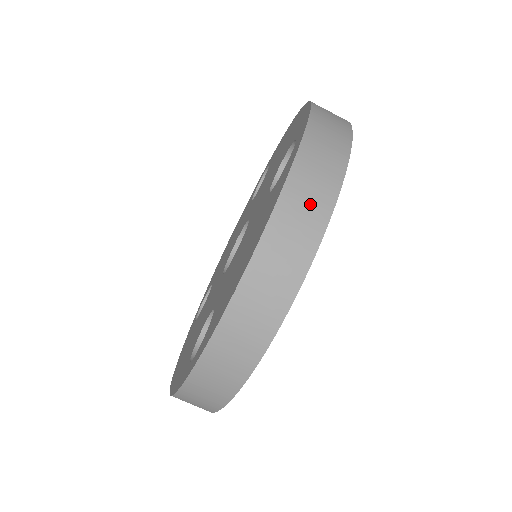
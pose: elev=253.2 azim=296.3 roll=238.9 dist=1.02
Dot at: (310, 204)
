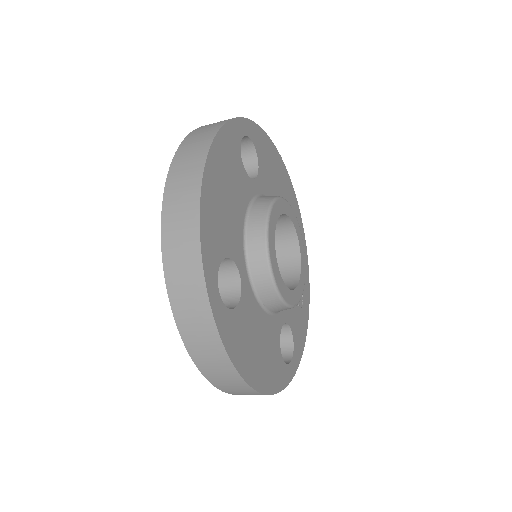
Dot at: (216, 364)
